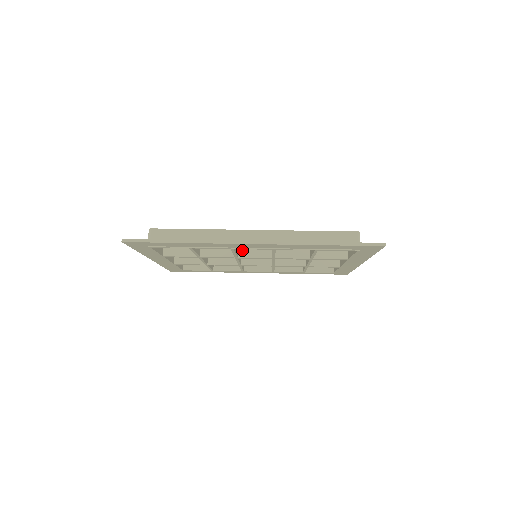
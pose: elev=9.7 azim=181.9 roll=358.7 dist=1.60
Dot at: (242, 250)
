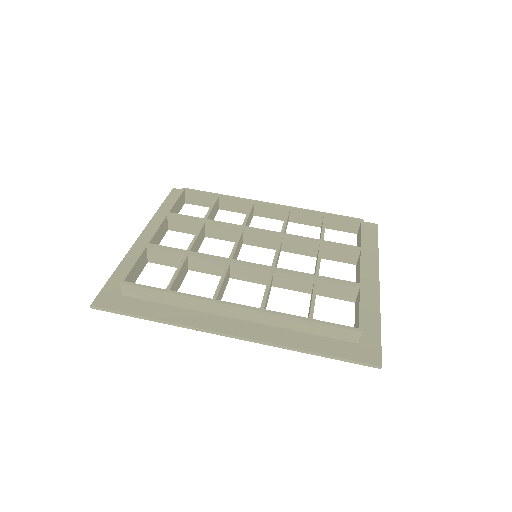
Dot at: (235, 272)
